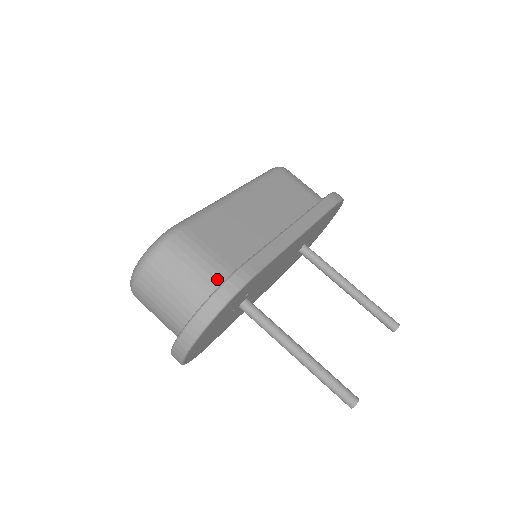
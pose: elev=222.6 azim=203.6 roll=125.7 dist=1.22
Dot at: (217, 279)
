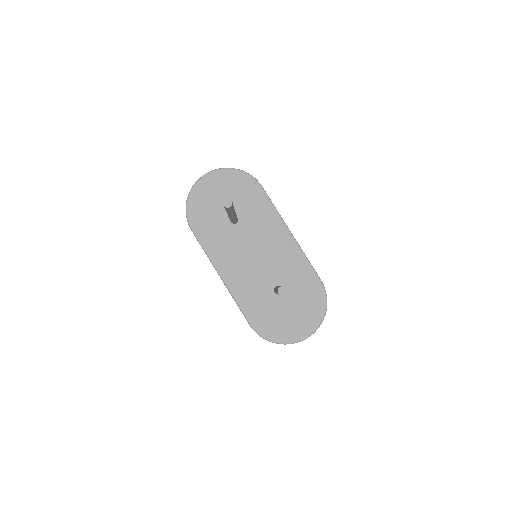
Dot at: occluded
